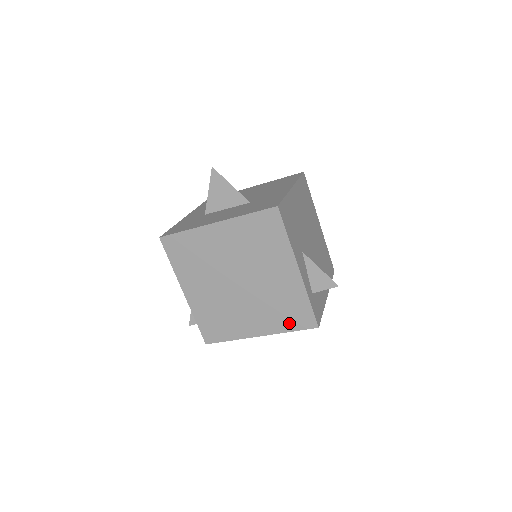
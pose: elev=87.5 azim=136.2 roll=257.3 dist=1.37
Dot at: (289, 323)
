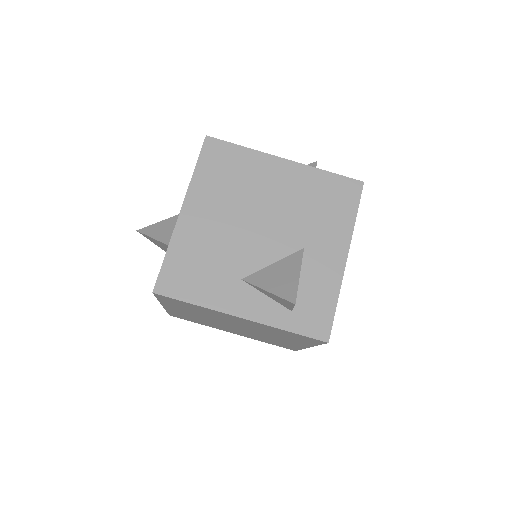
Dot at: (306, 342)
